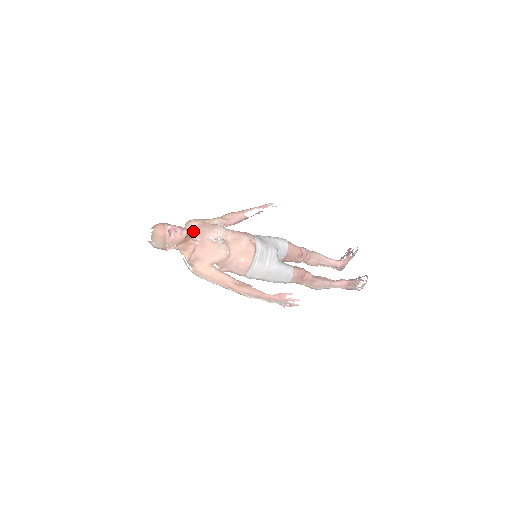
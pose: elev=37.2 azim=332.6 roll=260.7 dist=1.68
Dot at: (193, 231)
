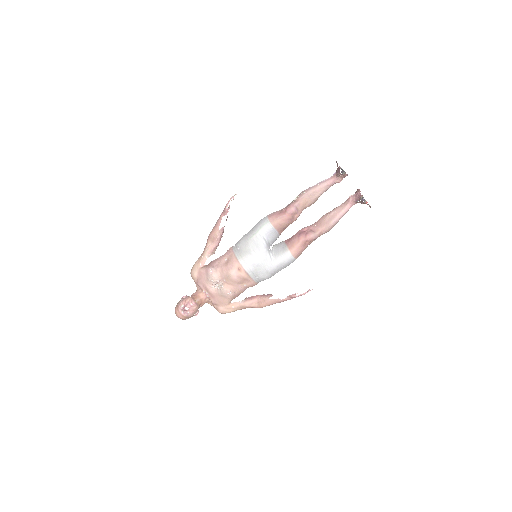
Dot at: (199, 286)
